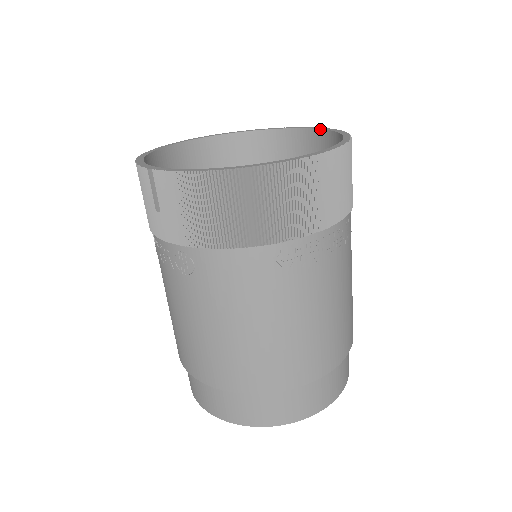
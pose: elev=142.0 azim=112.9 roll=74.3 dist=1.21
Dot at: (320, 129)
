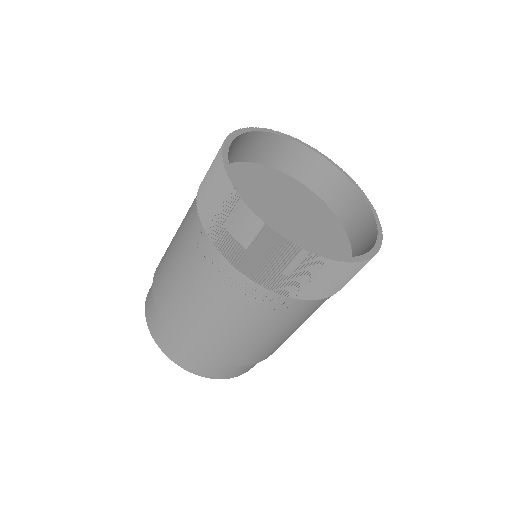
Dot at: (318, 153)
